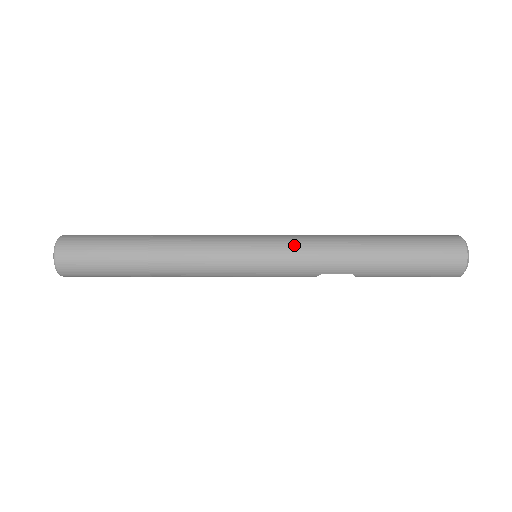
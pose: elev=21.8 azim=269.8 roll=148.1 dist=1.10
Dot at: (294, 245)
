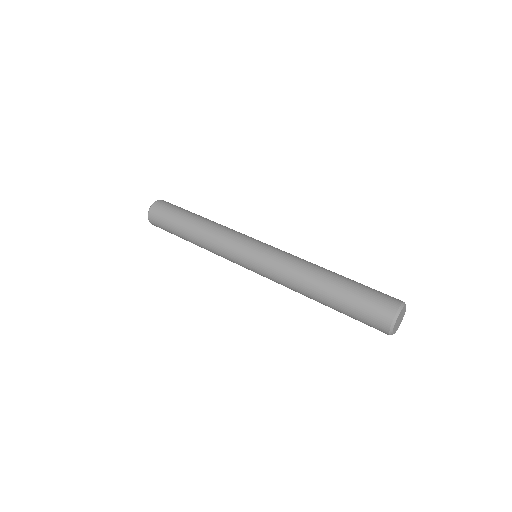
Dot at: (271, 264)
